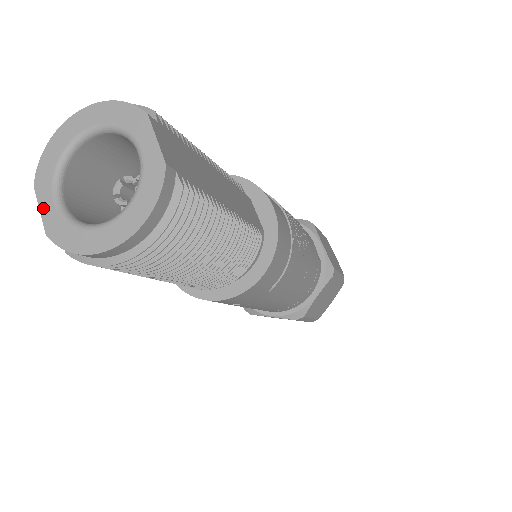
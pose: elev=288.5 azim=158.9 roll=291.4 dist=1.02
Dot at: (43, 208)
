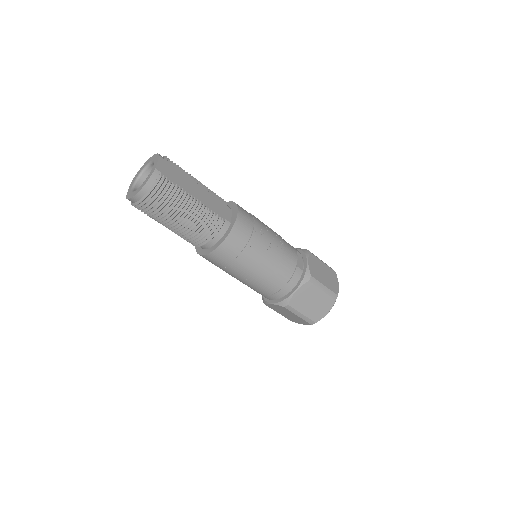
Dot at: (129, 189)
